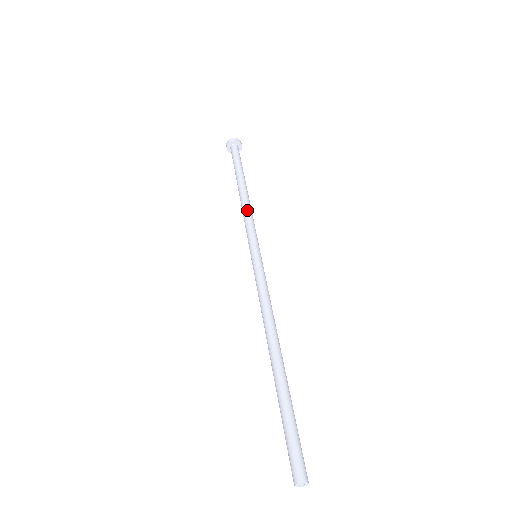
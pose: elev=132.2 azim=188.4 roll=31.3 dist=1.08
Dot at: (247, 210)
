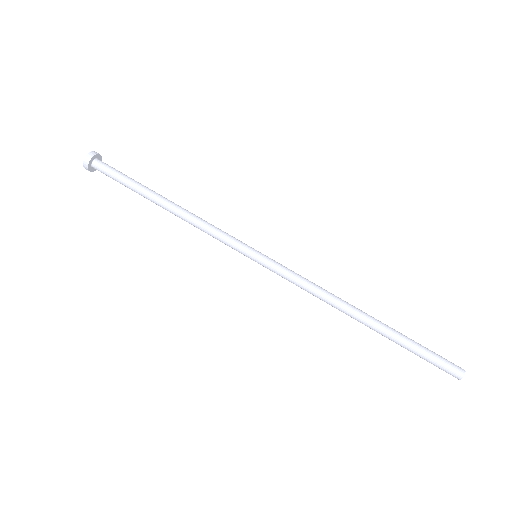
Dot at: (200, 222)
